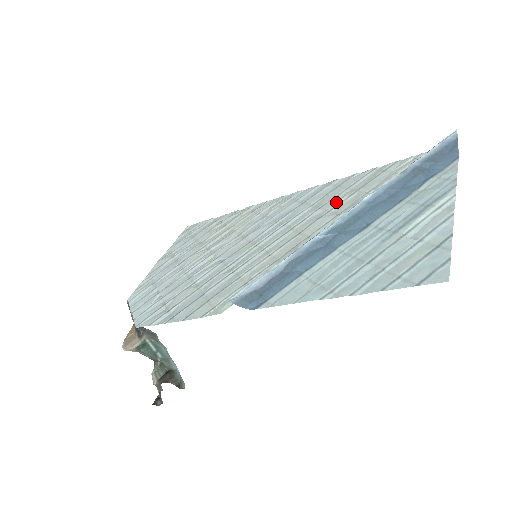
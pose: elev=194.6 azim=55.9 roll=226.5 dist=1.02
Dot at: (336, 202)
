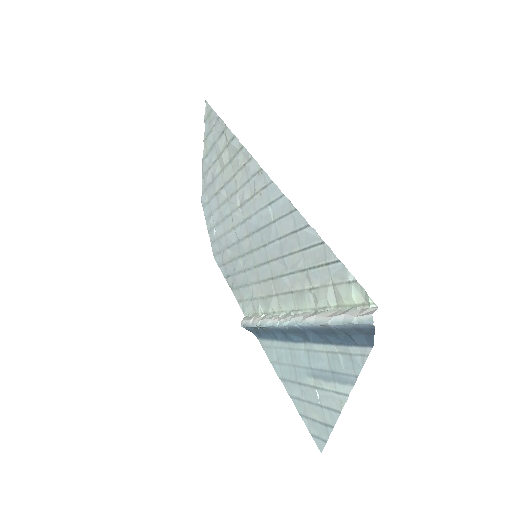
Dot at: (292, 267)
